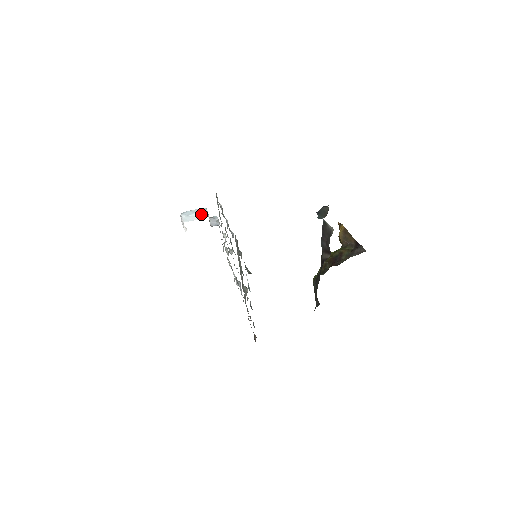
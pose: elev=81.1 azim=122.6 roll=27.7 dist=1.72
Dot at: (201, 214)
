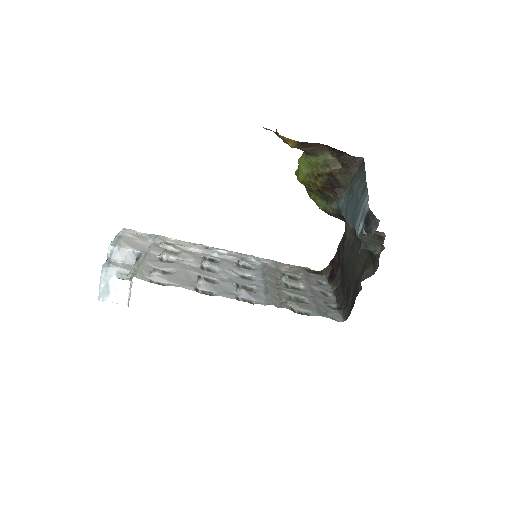
Dot at: (120, 280)
